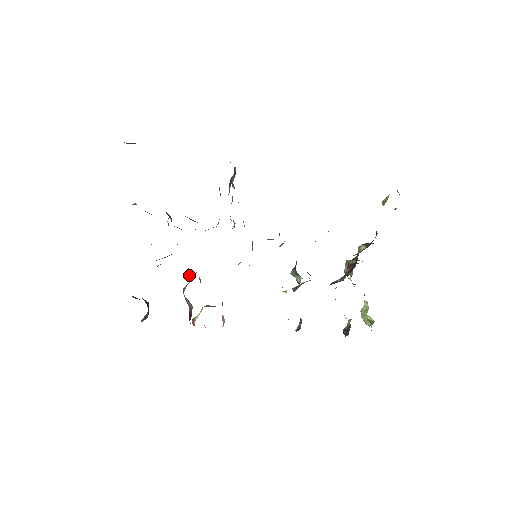
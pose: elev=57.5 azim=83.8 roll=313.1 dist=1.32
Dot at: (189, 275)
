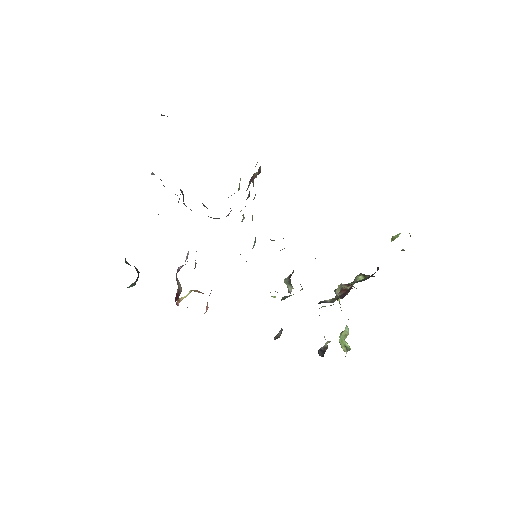
Dot at: occluded
